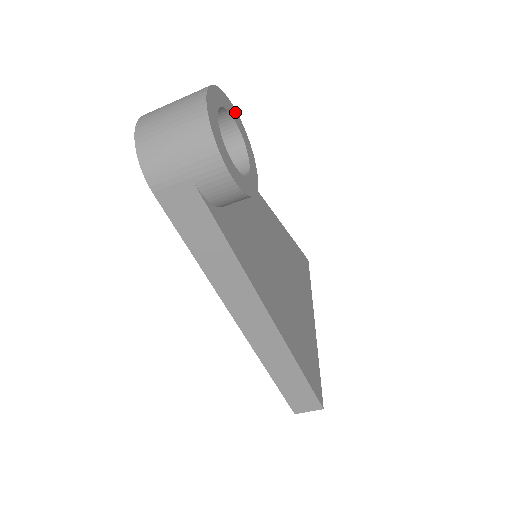
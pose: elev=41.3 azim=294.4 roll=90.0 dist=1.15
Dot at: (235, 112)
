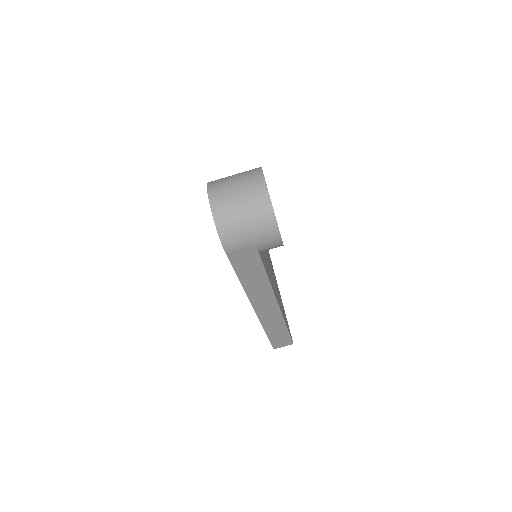
Dot at: occluded
